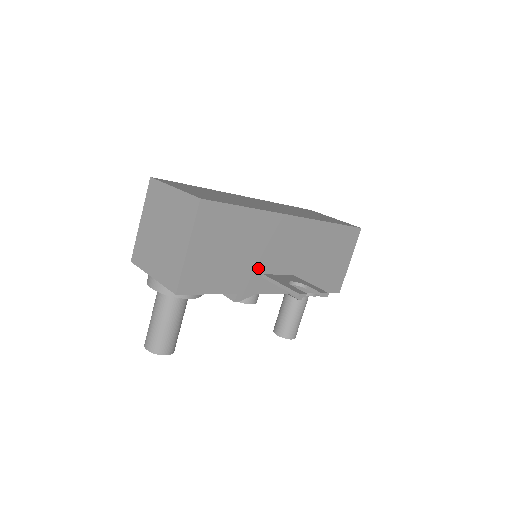
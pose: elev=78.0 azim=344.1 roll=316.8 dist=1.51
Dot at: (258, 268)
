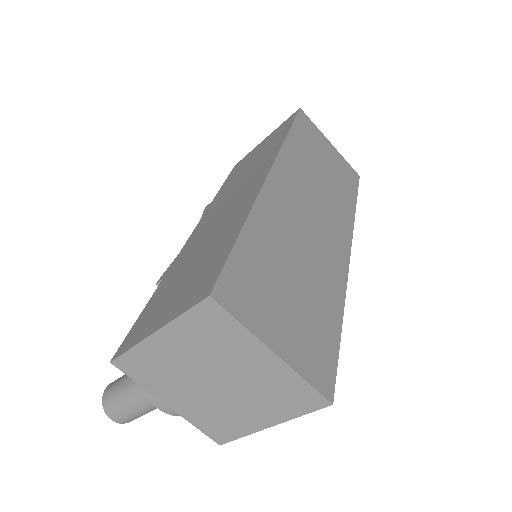
Dot at: occluded
